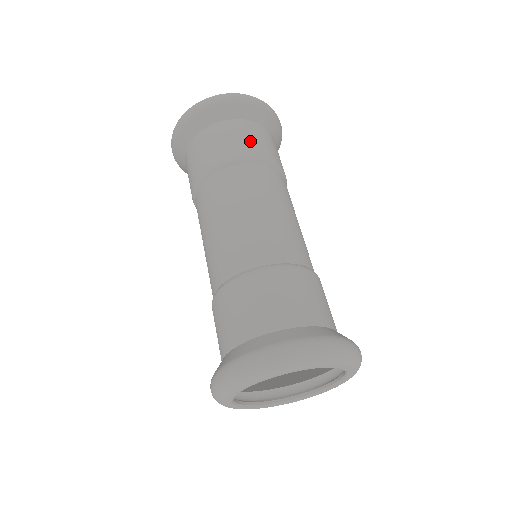
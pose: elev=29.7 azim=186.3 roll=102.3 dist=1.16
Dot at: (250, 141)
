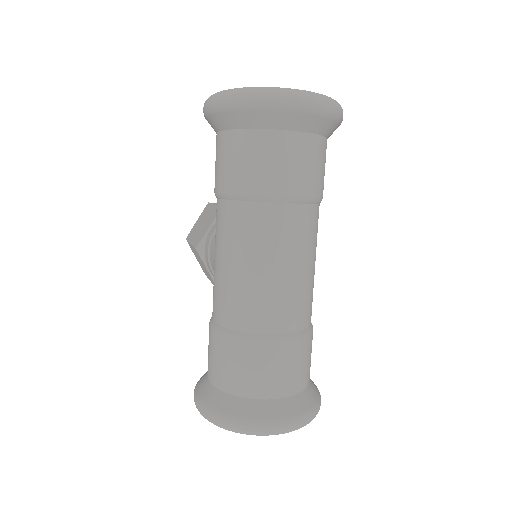
Dot at: (310, 172)
